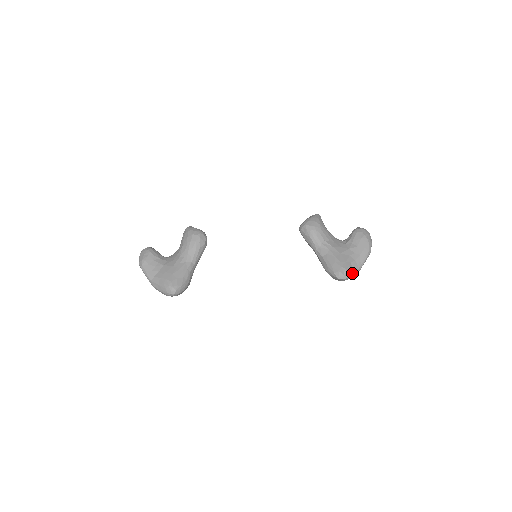
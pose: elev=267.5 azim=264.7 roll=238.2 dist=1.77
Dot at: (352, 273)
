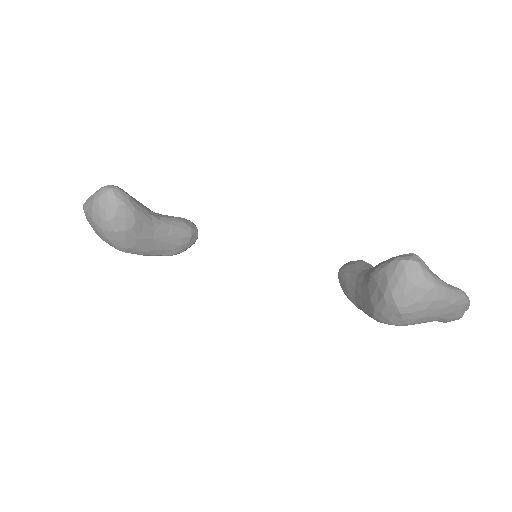
Dot at: (429, 272)
